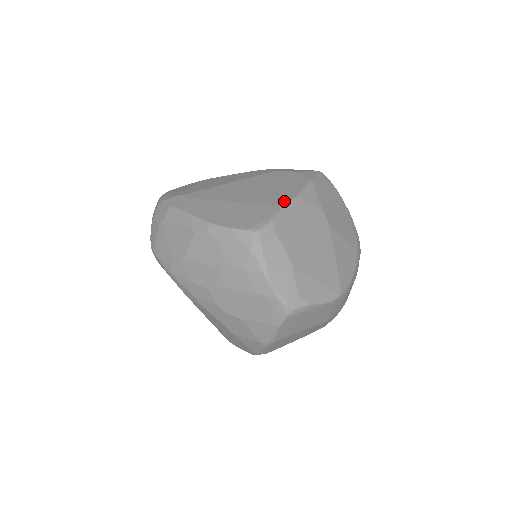
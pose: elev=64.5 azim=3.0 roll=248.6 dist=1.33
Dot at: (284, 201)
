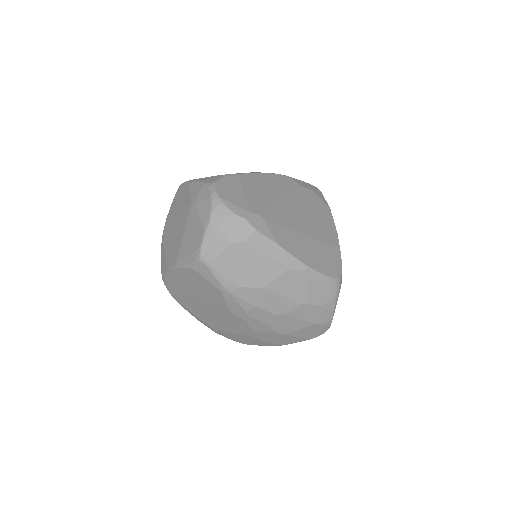
Dot at: (336, 240)
